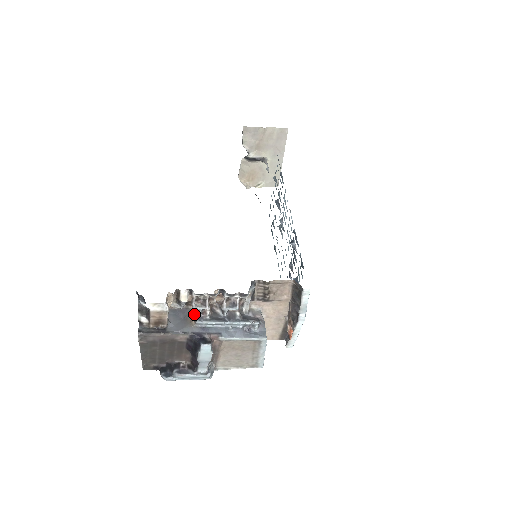
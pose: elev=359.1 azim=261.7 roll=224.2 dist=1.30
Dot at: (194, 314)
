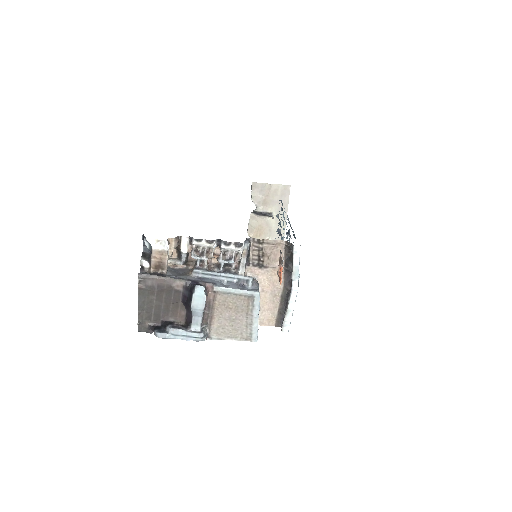
Dot at: (192, 268)
